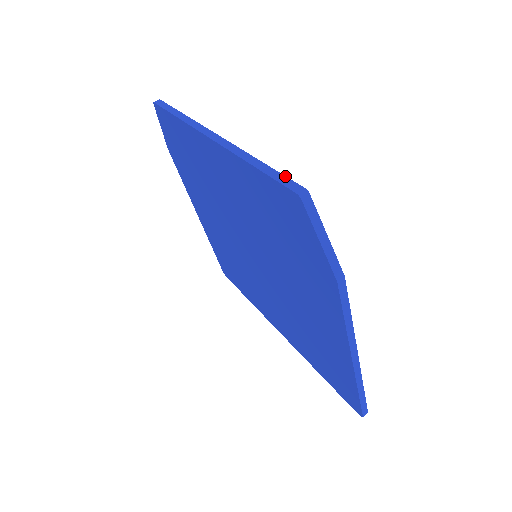
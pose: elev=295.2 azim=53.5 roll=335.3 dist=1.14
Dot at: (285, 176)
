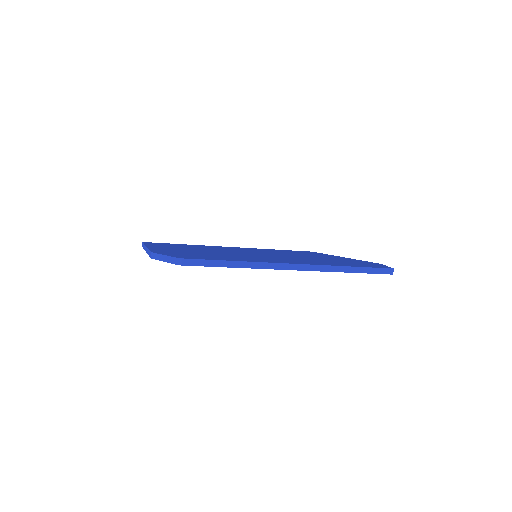
Dot at: (376, 268)
